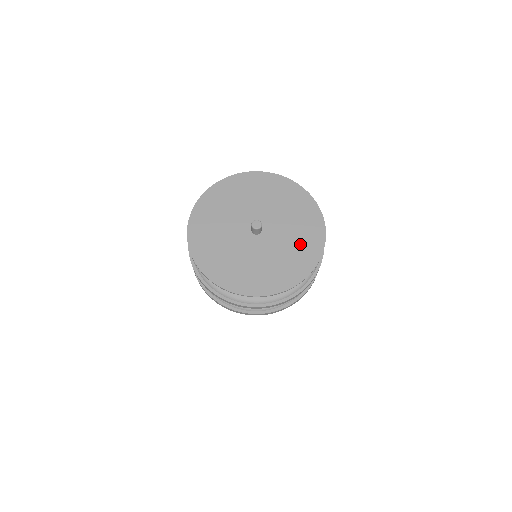
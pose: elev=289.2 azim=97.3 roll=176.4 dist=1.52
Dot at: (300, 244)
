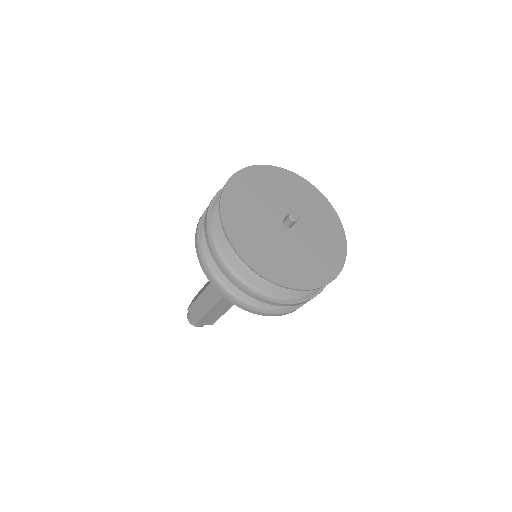
Dot at: (321, 217)
